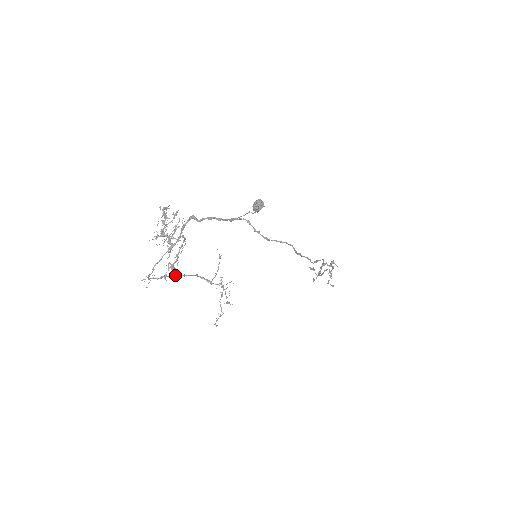
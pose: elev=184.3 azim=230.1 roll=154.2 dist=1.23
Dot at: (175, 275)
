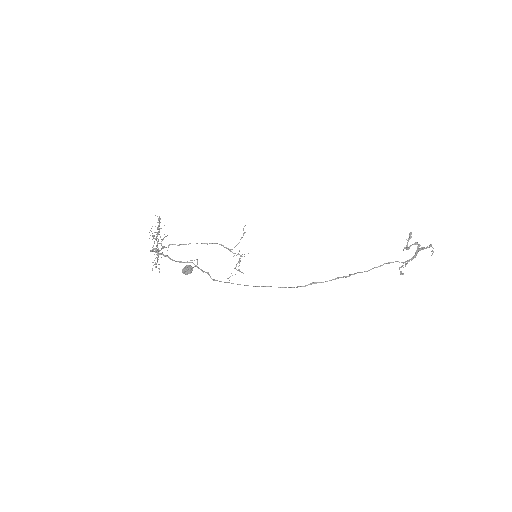
Dot at: (159, 269)
